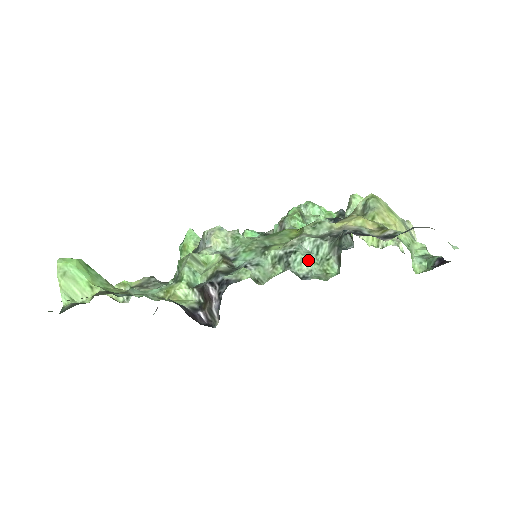
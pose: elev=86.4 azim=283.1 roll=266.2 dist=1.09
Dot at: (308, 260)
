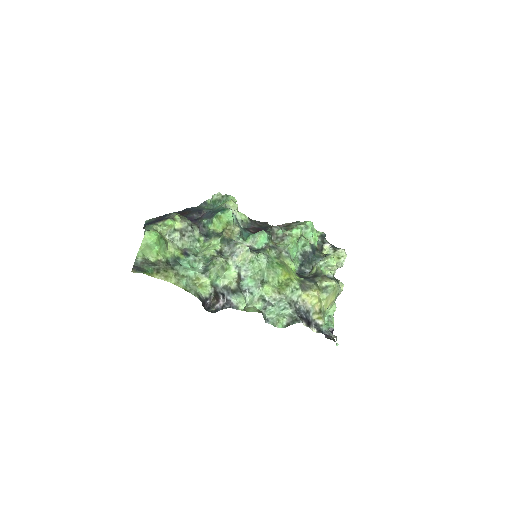
Dot at: (275, 313)
